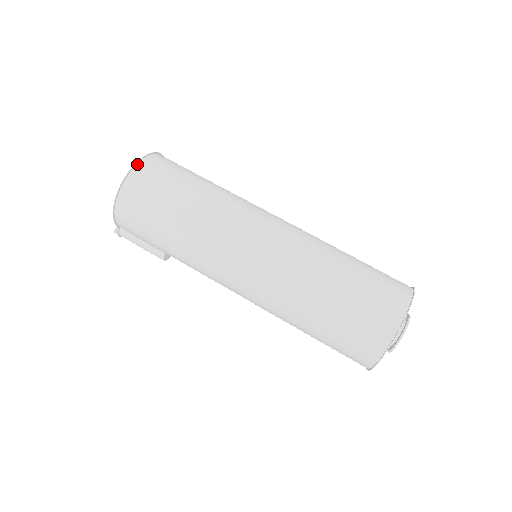
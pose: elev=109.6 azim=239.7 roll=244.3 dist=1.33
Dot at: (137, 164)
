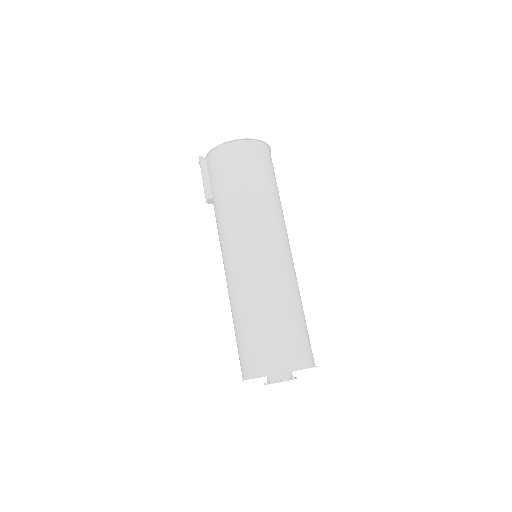
Dot at: (258, 141)
